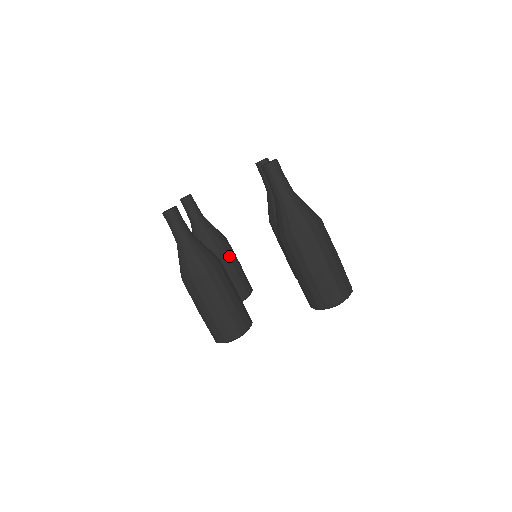
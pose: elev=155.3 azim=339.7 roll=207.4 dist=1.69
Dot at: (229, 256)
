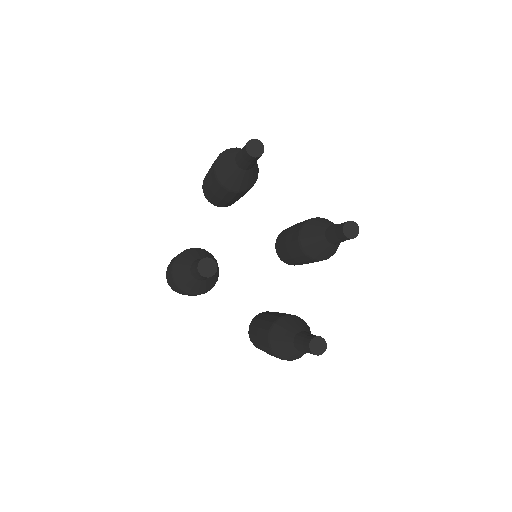
Dot at: occluded
